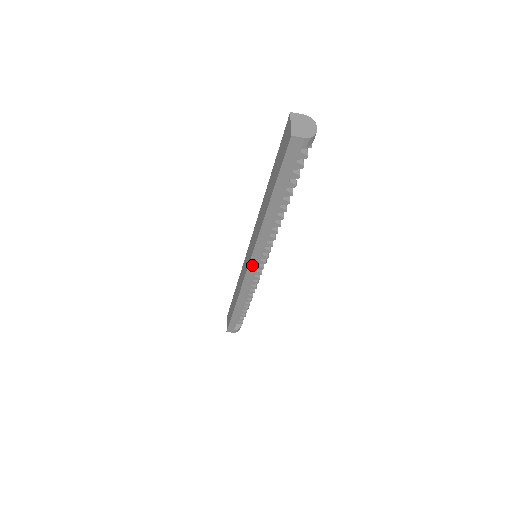
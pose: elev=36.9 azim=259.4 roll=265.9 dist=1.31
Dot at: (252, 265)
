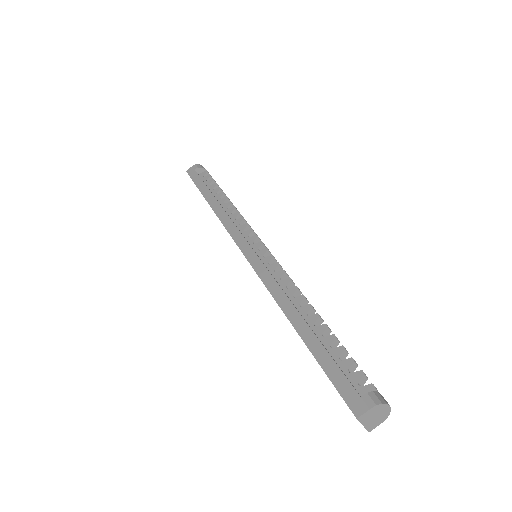
Dot at: (245, 250)
